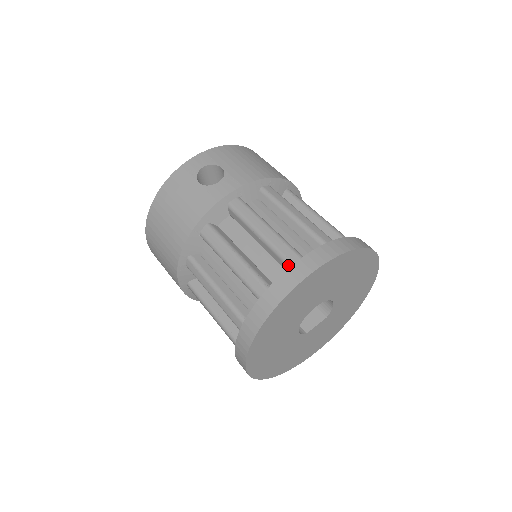
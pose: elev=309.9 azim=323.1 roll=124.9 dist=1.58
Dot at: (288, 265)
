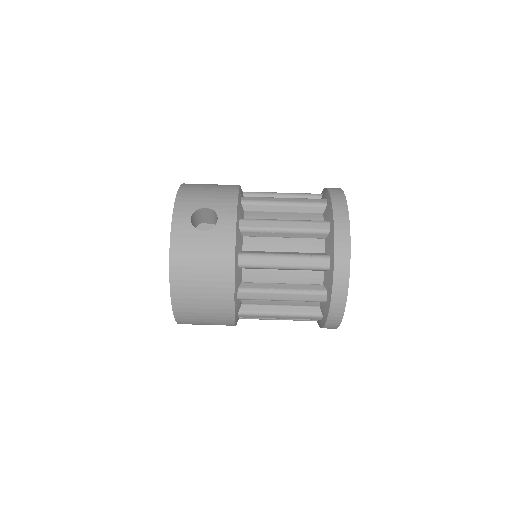
Dot at: (326, 233)
